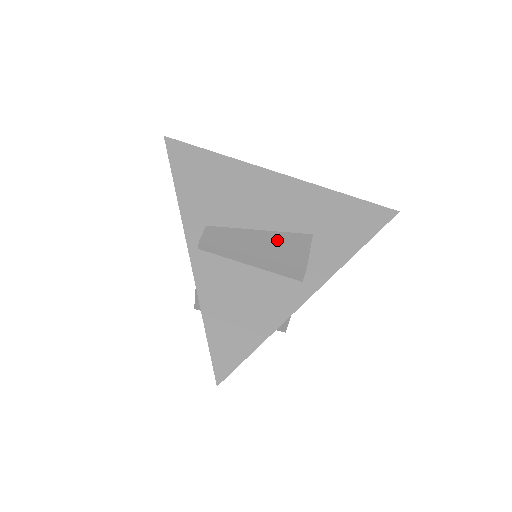
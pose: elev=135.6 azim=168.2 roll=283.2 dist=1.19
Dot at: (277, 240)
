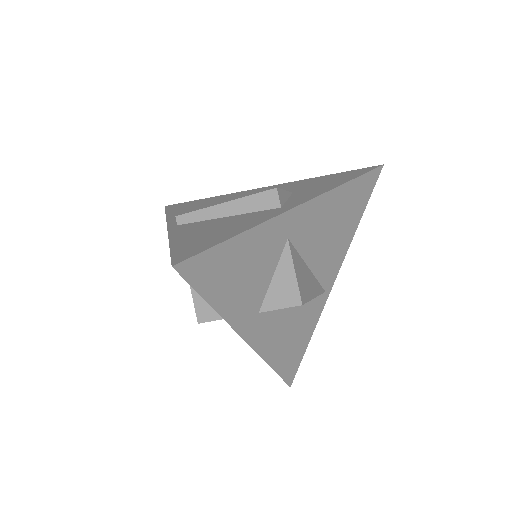
Dot at: occluded
